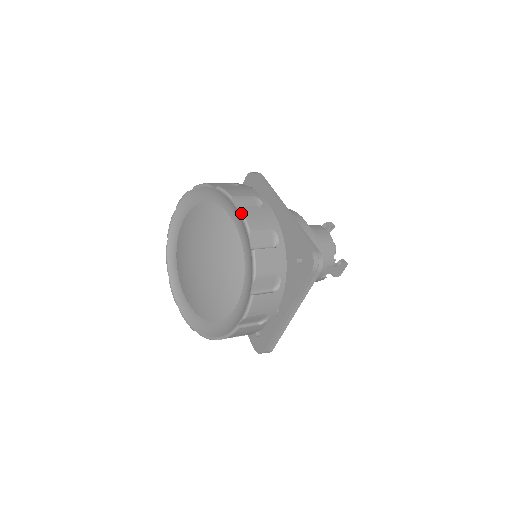
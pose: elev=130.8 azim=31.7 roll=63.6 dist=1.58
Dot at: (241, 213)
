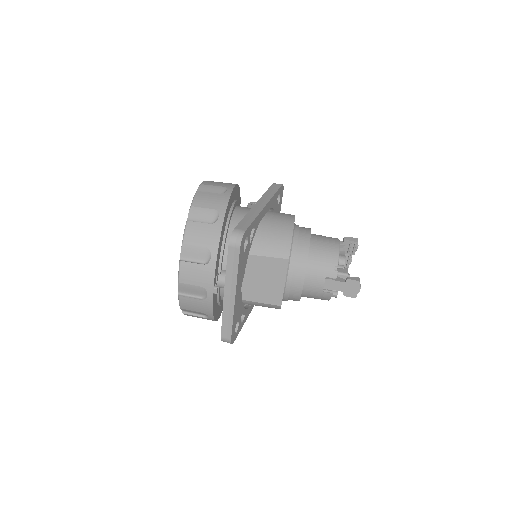
Dot at: (195, 194)
